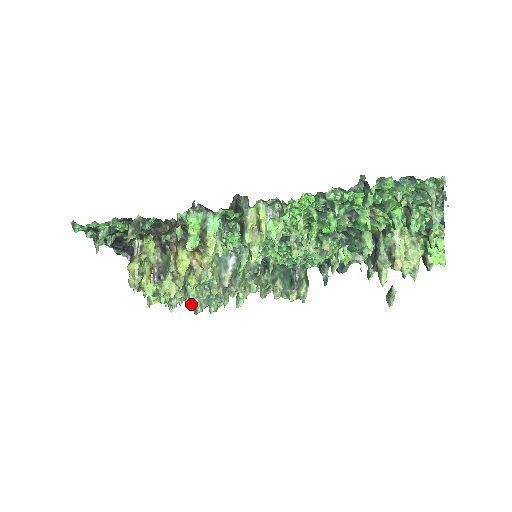
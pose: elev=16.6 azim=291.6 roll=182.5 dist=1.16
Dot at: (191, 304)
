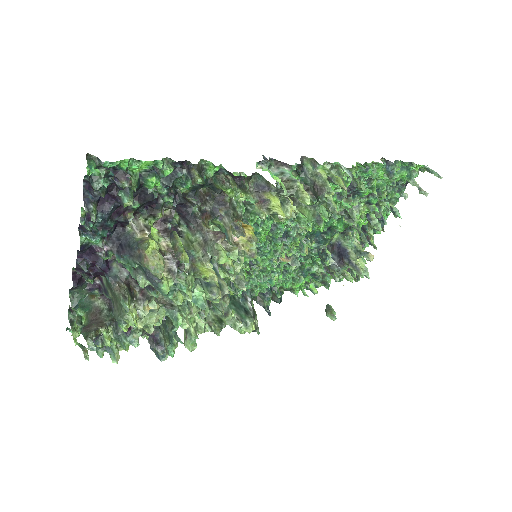
Dot at: (179, 325)
